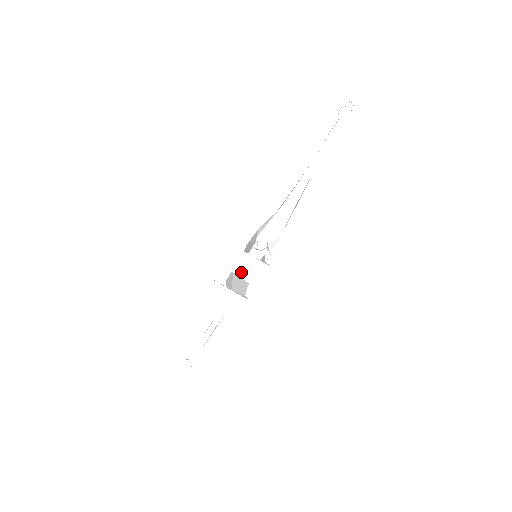
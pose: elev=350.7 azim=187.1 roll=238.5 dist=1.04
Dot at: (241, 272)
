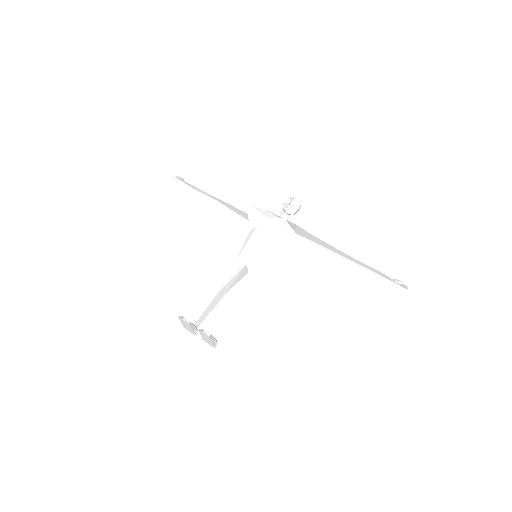
Dot at: (203, 337)
